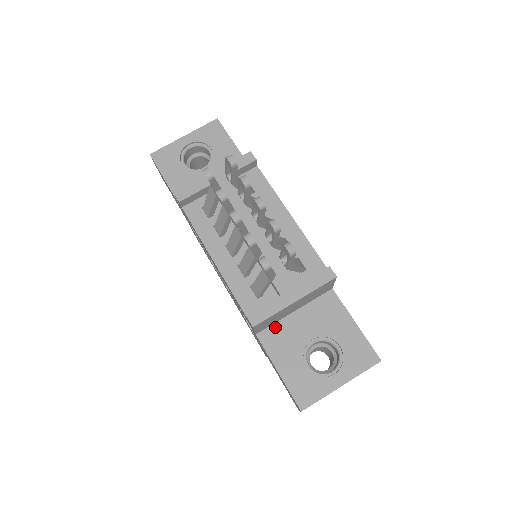
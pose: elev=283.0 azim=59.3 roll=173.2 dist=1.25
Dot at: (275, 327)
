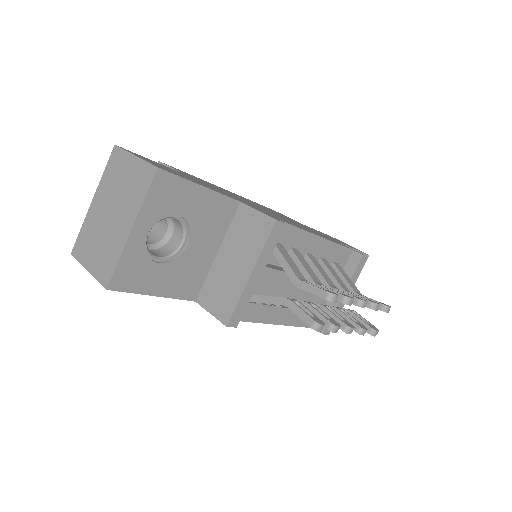
Dot at: occluded
